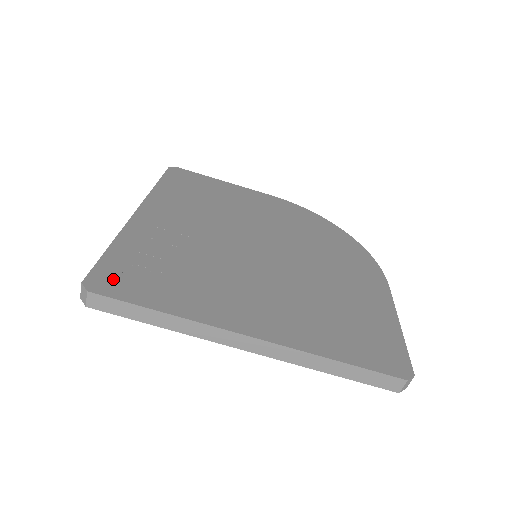
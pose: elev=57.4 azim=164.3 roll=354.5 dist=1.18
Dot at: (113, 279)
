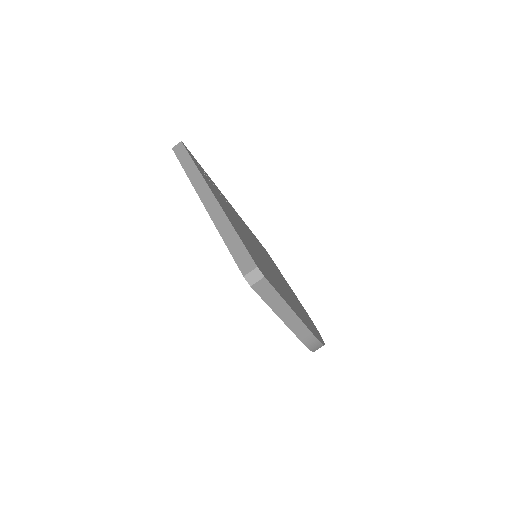
Dot at: (193, 157)
